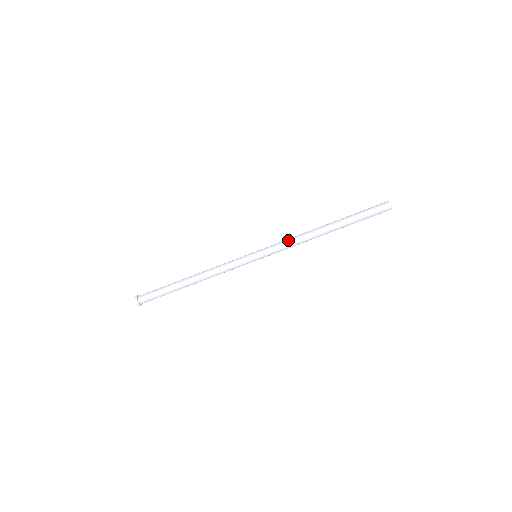
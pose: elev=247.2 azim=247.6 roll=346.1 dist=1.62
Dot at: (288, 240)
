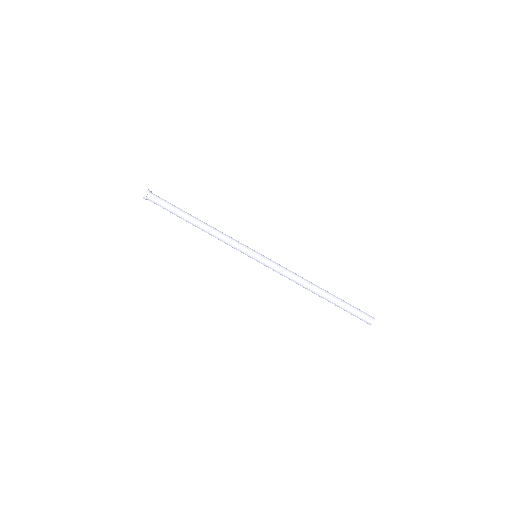
Dot at: (287, 271)
